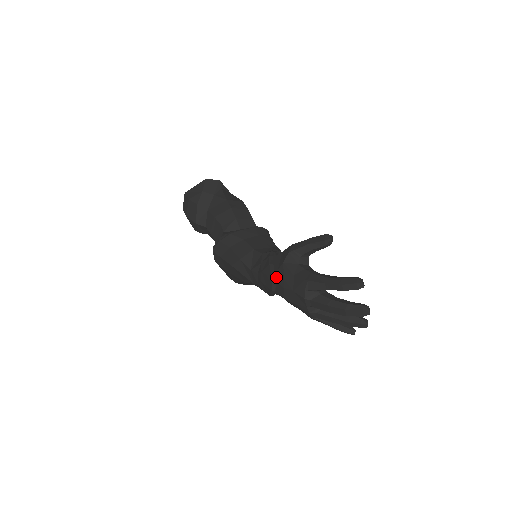
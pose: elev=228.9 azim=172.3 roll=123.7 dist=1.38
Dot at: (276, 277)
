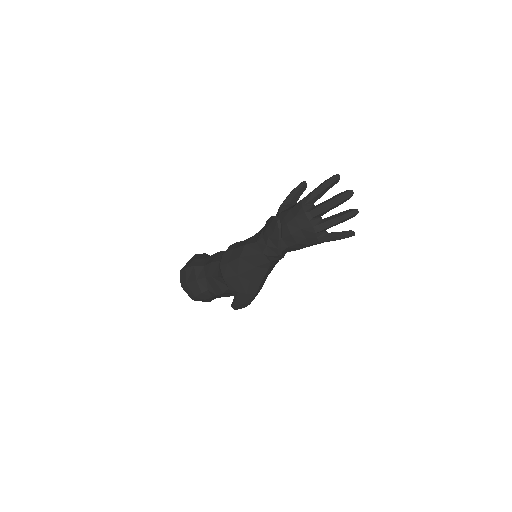
Dot at: (278, 218)
